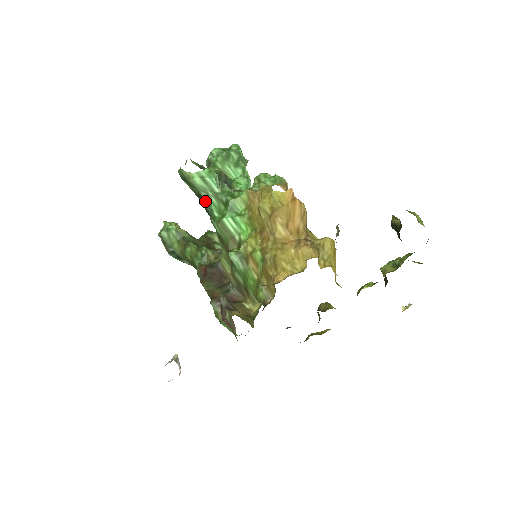
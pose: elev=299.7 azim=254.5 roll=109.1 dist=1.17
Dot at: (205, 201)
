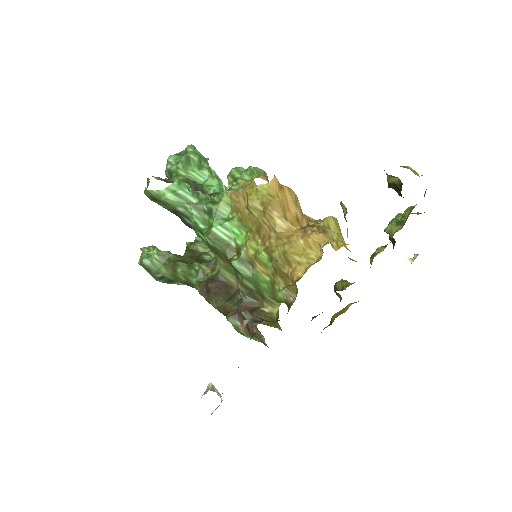
Dot at: (184, 216)
